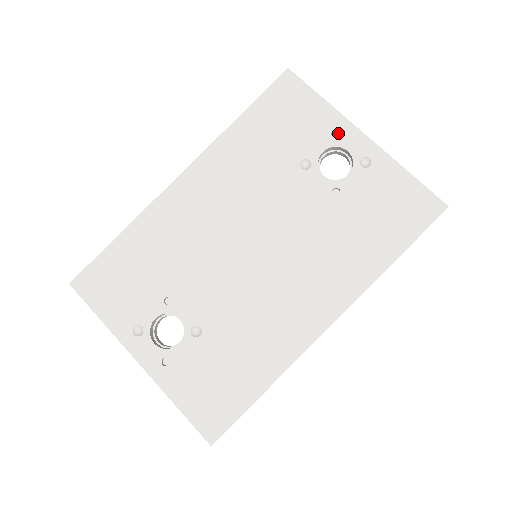
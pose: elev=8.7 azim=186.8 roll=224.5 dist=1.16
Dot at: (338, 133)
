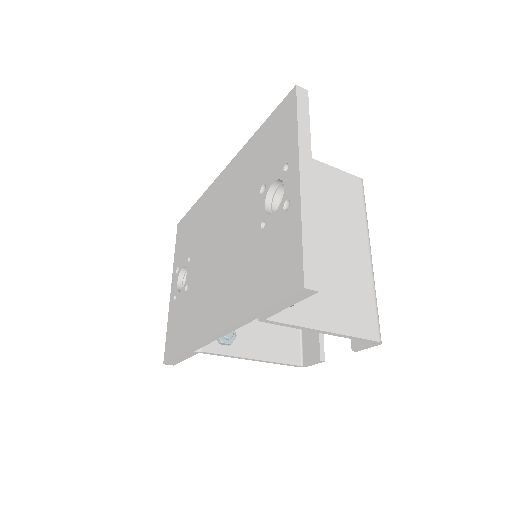
Dot at: (289, 166)
